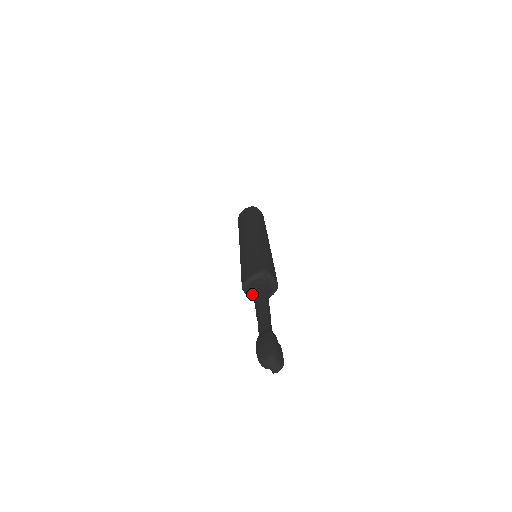
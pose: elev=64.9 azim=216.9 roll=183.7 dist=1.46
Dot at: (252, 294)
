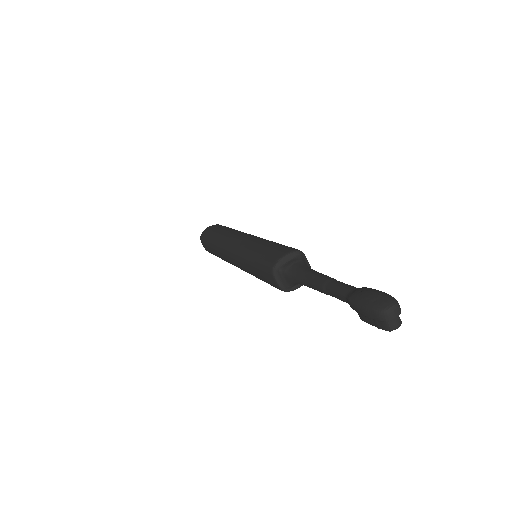
Dot at: (292, 273)
